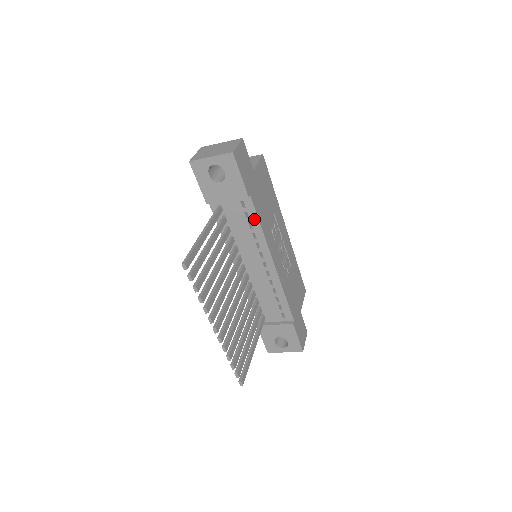
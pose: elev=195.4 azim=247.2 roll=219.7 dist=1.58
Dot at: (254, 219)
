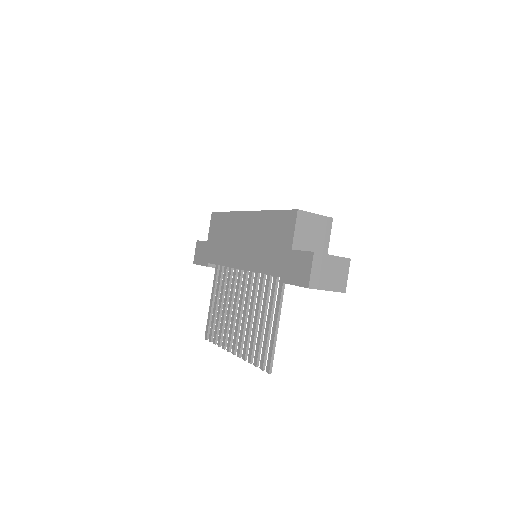
Dot at: occluded
